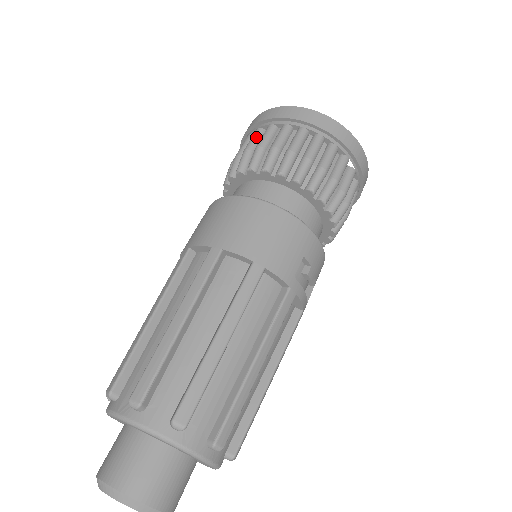
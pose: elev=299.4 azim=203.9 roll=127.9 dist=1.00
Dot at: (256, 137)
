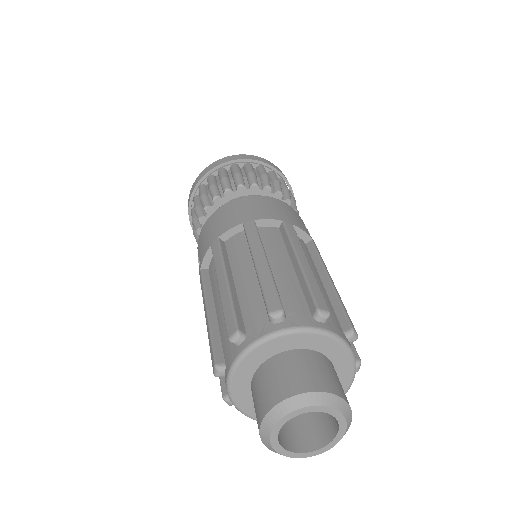
Dot at: (213, 179)
